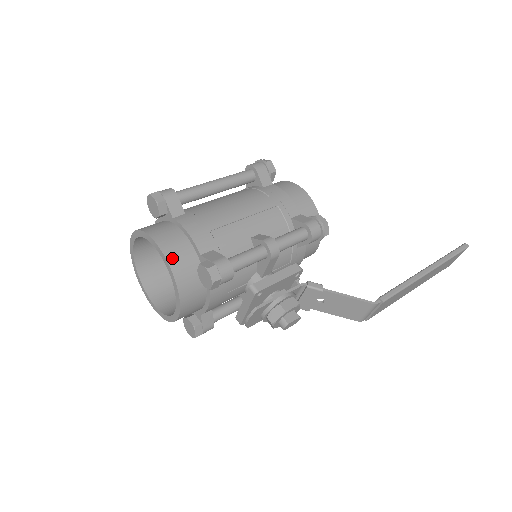
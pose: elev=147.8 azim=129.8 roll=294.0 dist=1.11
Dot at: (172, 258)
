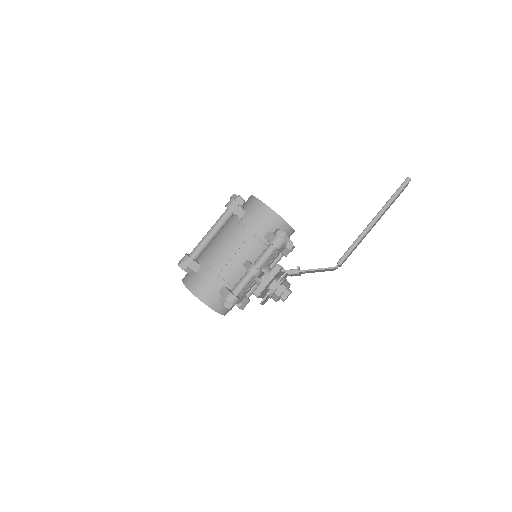
Dot at: (205, 300)
